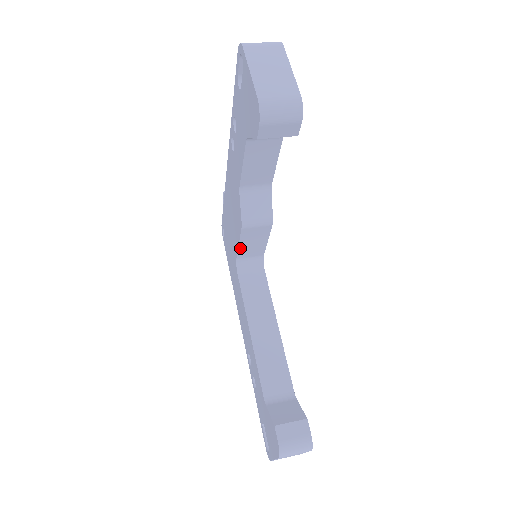
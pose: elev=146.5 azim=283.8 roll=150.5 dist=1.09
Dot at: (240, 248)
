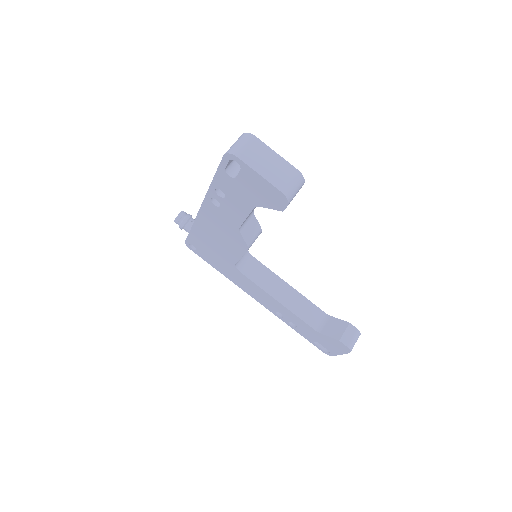
Dot at: (240, 258)
